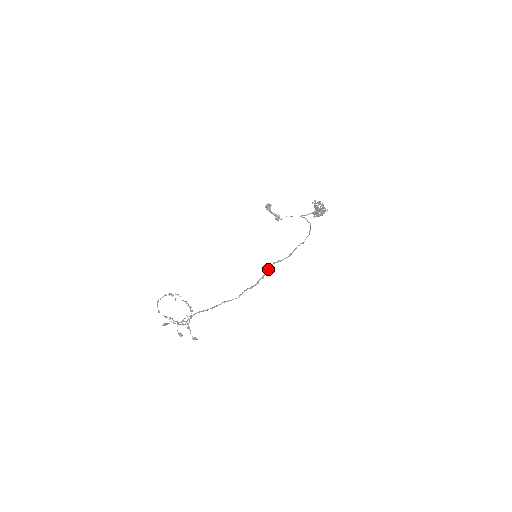
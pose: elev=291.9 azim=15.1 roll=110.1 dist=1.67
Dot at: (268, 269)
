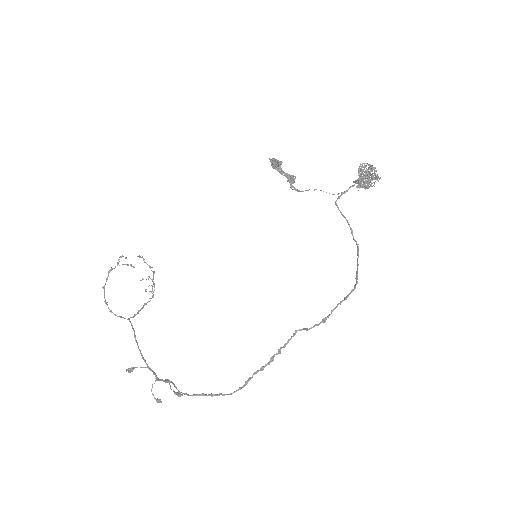
Dot at: occluded
